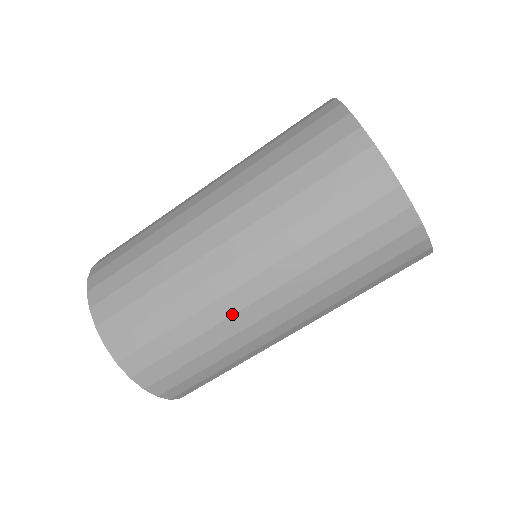
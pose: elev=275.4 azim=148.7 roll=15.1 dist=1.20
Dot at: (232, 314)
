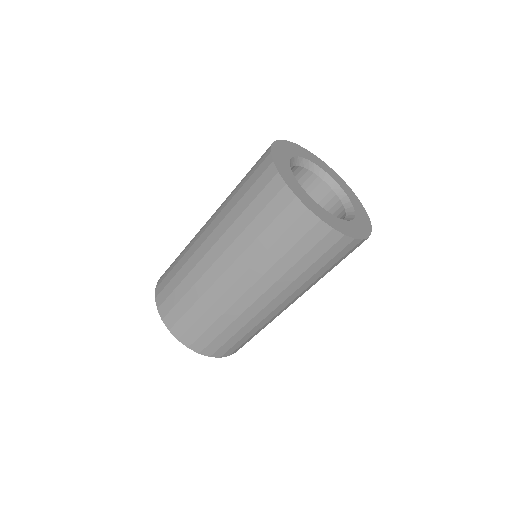
Dot at: (255, 315)
